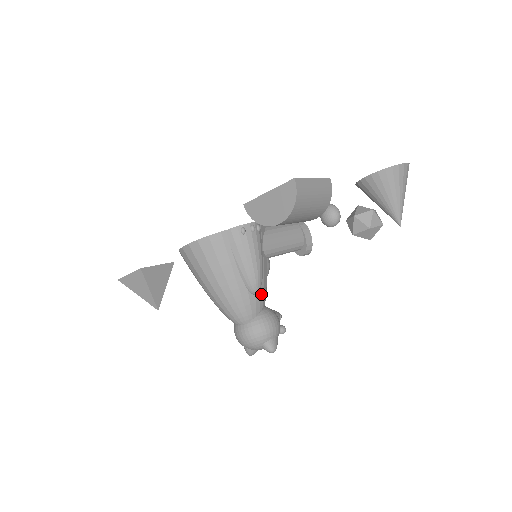
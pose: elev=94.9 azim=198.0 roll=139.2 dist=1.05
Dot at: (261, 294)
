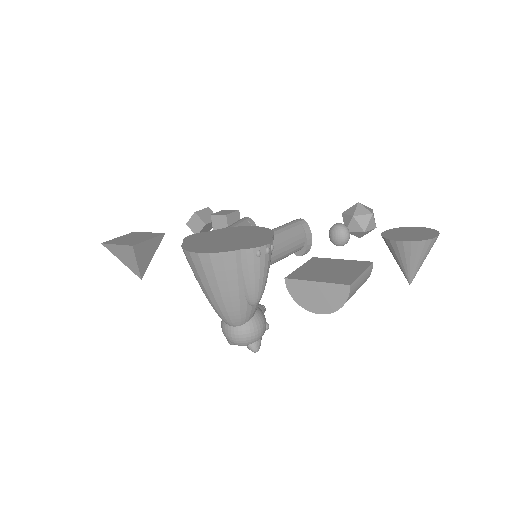
Dot at: occluded
